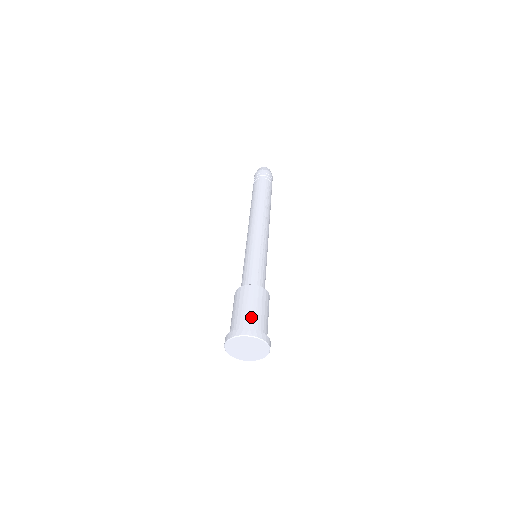
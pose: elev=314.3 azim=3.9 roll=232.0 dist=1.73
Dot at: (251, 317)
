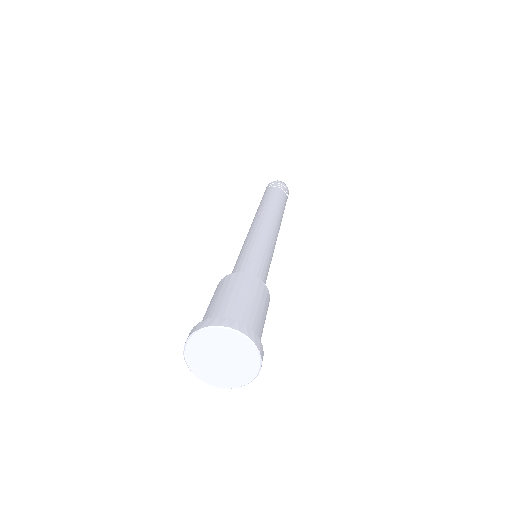
Dot at: (206, 314)
